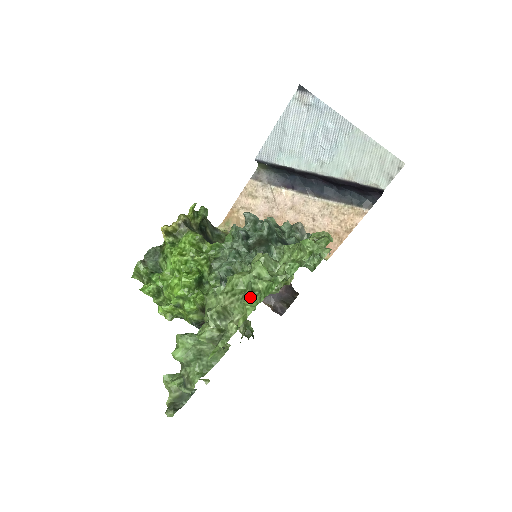
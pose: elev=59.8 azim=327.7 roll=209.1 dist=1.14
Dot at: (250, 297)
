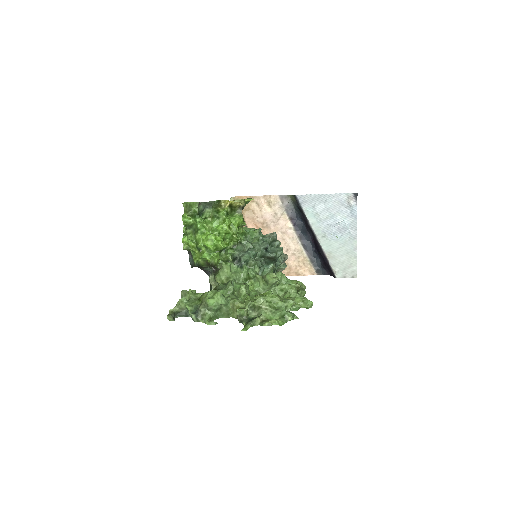
Dot at: (282, 320)
